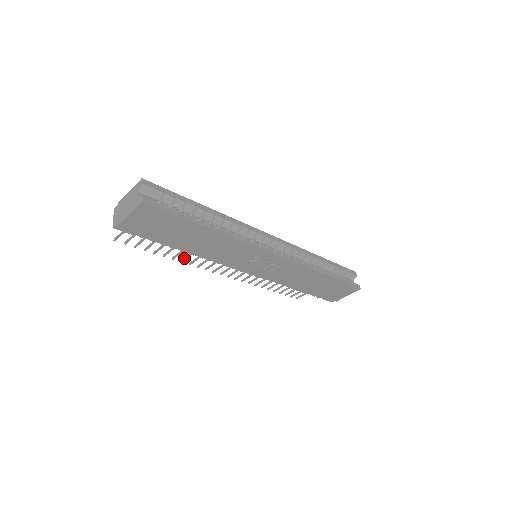
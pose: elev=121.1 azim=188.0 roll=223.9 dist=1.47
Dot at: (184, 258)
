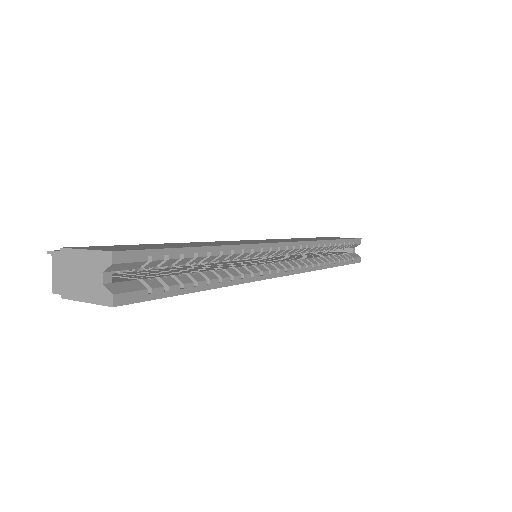
Dot at: occluded
